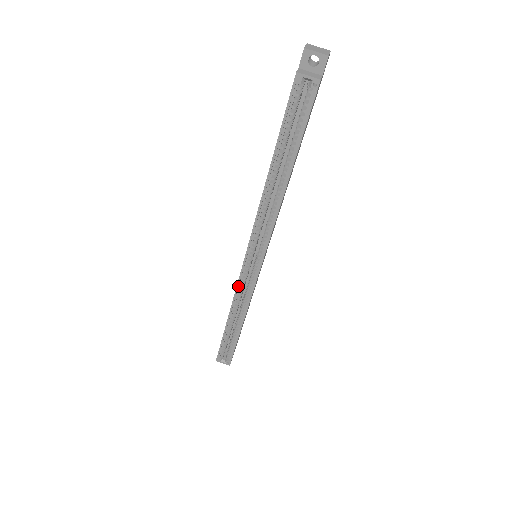
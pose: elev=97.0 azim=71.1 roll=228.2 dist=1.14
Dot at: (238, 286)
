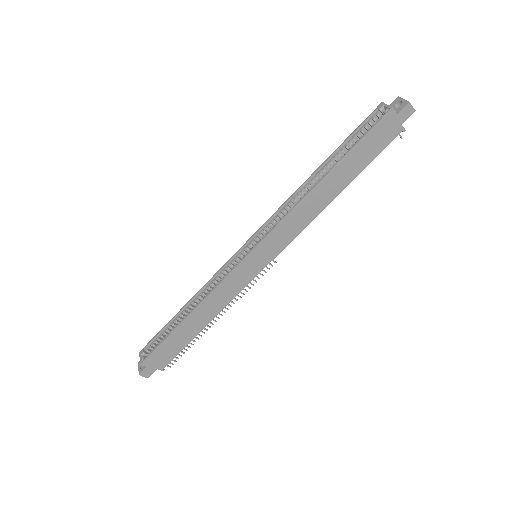
Dot at: (222, 269)
